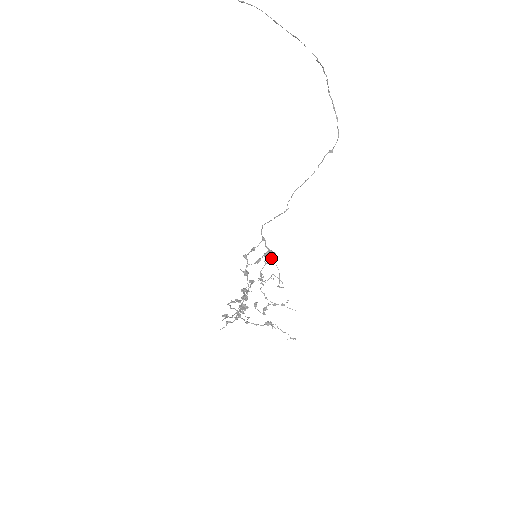
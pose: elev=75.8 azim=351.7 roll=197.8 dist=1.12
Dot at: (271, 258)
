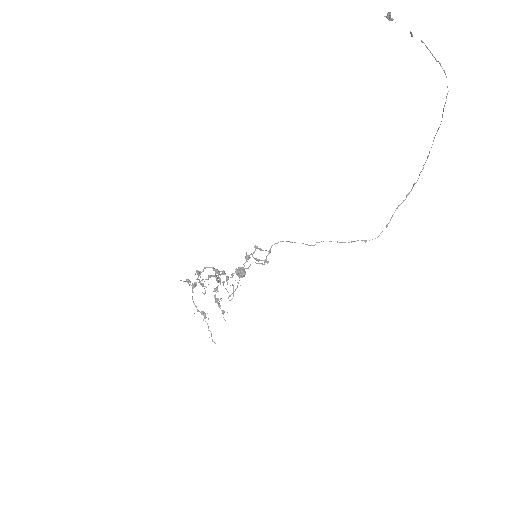
Dot at: (241, 273)
